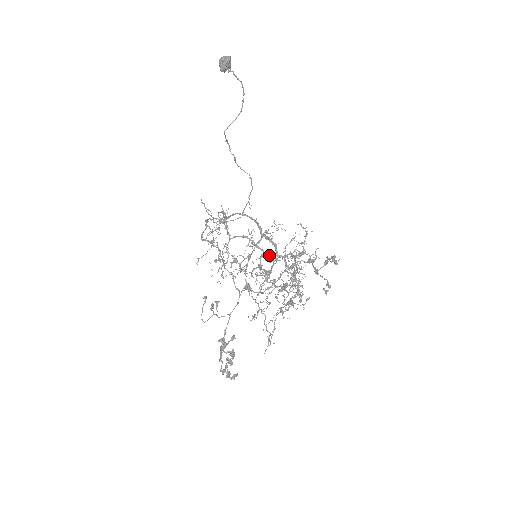
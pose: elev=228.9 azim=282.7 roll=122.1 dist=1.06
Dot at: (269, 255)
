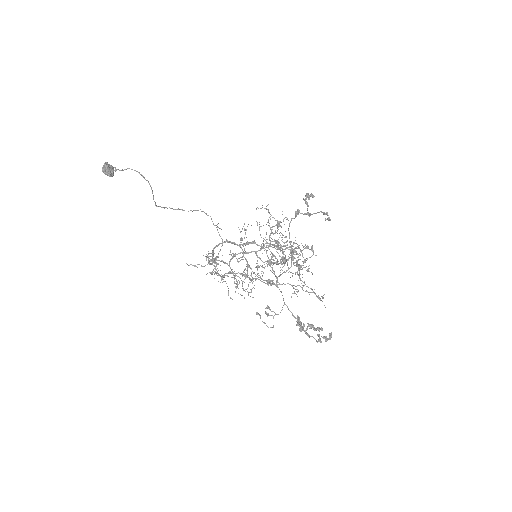
Dot at: (260, 249)
